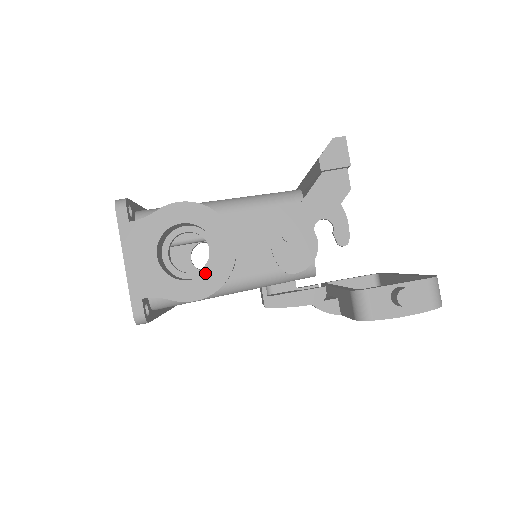
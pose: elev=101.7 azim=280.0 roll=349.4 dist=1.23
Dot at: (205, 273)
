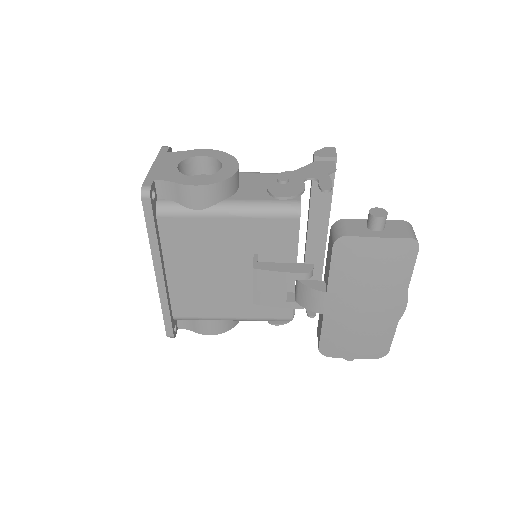
Dot at: (209, 175)
